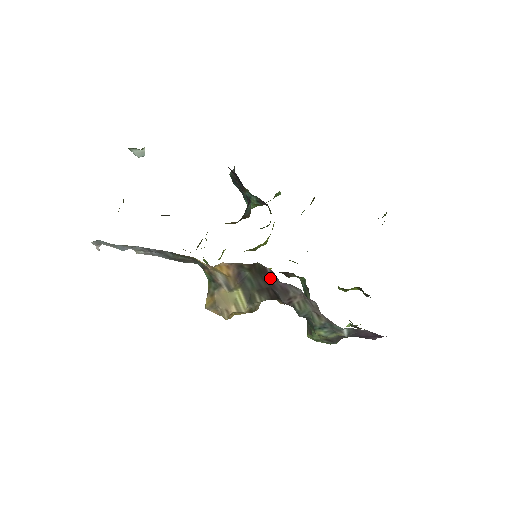
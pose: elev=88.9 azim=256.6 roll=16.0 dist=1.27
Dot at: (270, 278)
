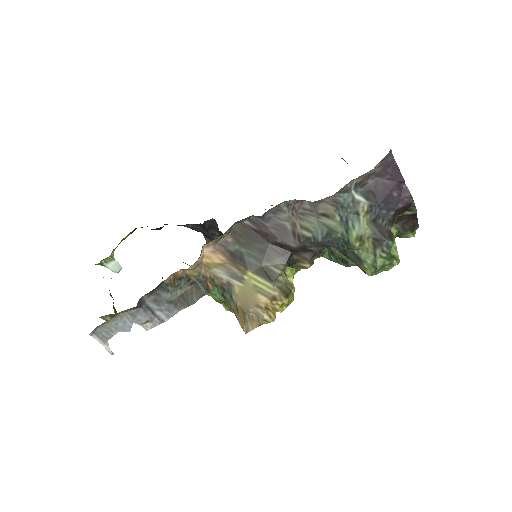
Dot at: (259, 232)
